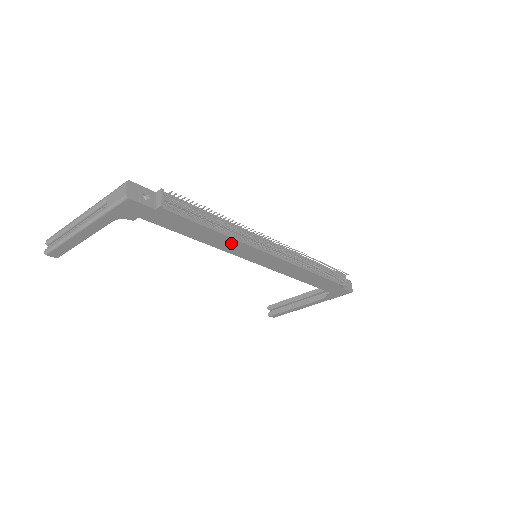
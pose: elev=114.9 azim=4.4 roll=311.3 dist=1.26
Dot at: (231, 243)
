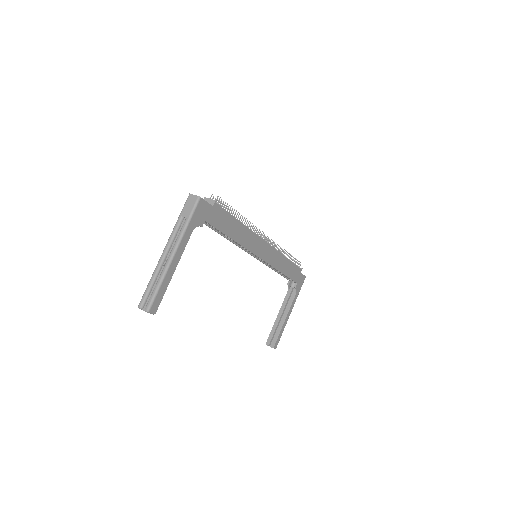
Dot at: (248, 235)
